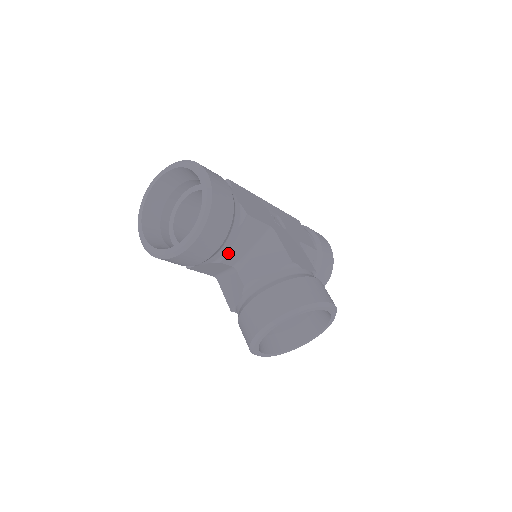
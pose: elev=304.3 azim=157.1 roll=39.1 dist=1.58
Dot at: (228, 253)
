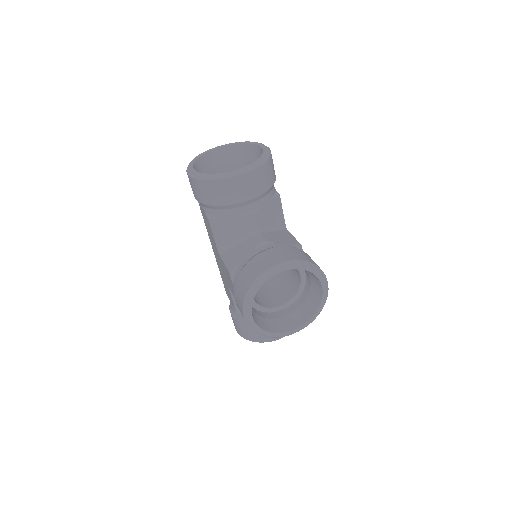
Dot at: (257, 211)
